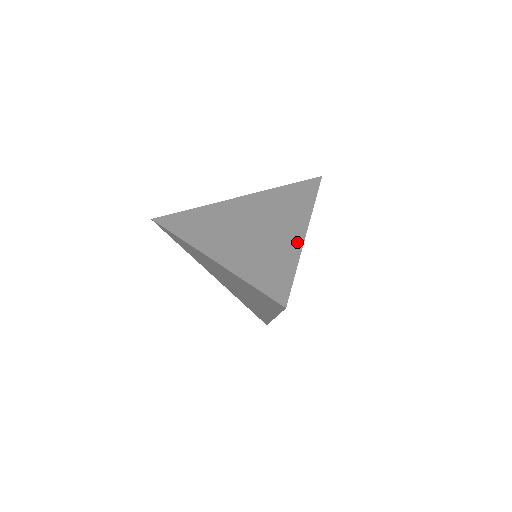
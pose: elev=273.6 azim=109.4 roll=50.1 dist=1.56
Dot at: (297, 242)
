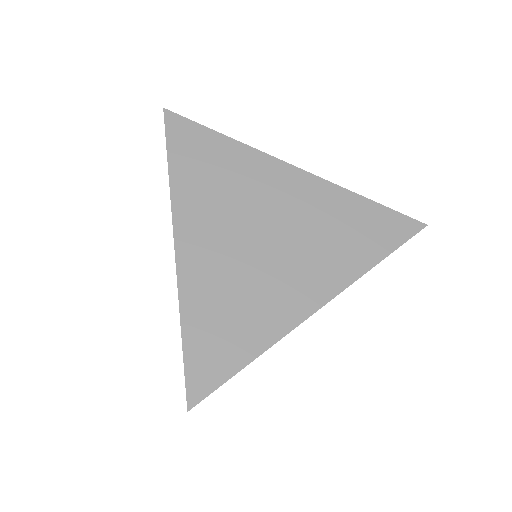
Dot at: (293, 316)
